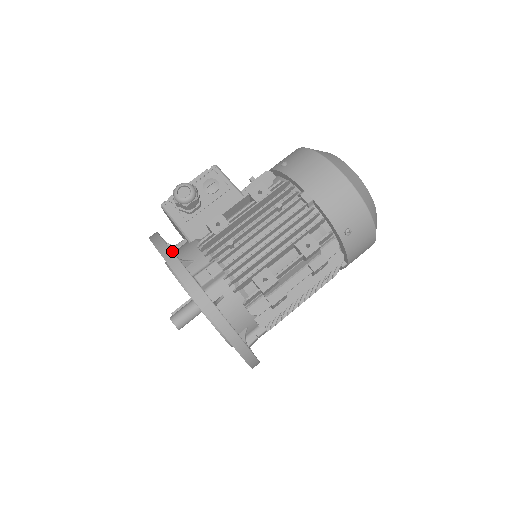
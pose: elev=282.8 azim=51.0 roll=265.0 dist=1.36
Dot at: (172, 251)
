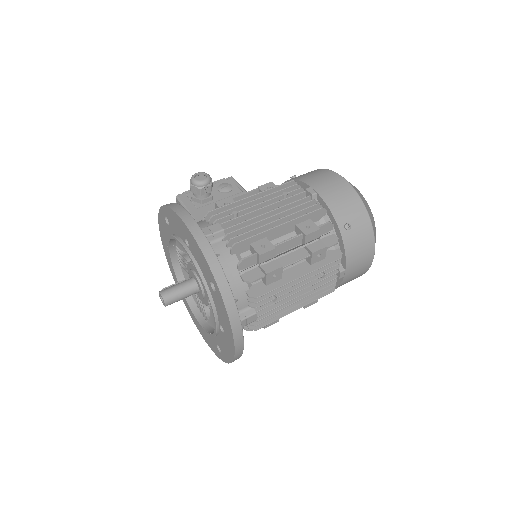
Dot at: (179, 204)
